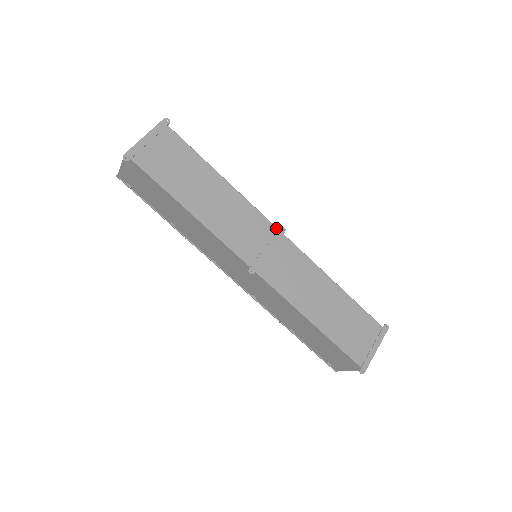
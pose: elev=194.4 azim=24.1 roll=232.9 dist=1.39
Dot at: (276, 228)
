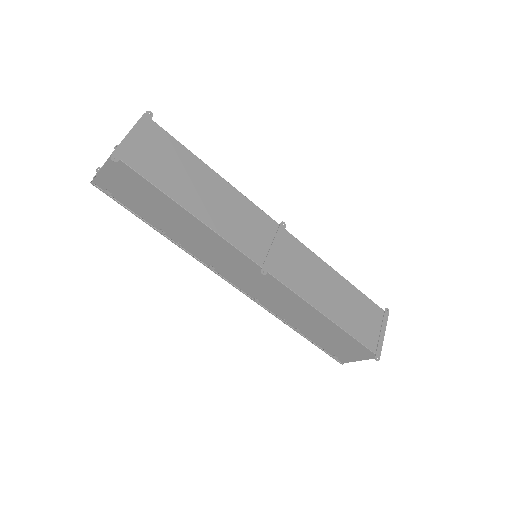
Dot at: (277, 223)
